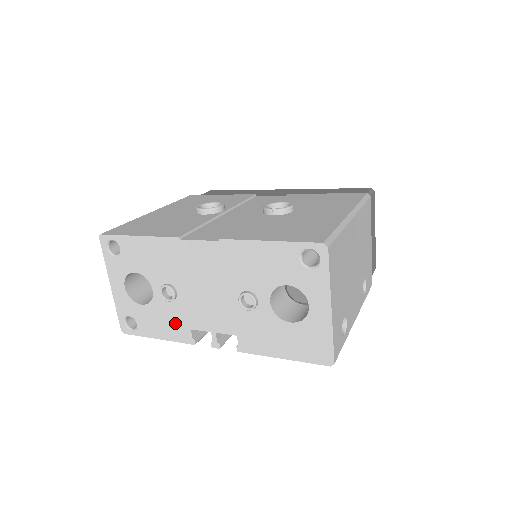
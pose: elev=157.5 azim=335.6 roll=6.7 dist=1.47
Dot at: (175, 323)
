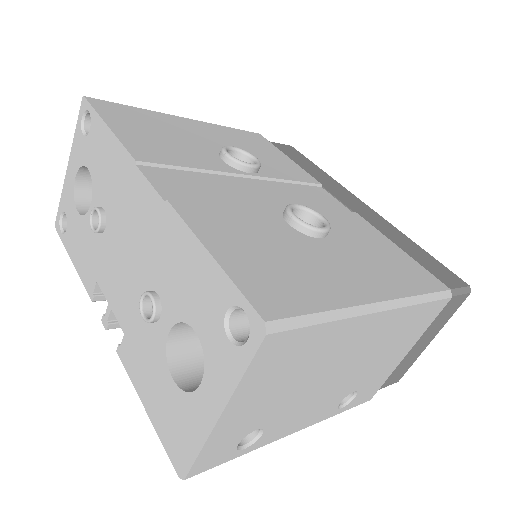
Dot at: (90, 260)
